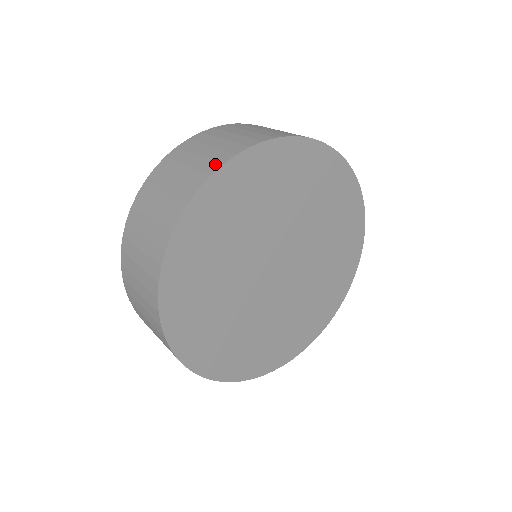
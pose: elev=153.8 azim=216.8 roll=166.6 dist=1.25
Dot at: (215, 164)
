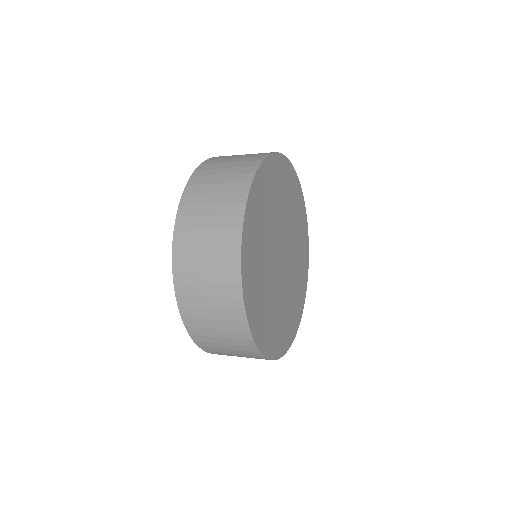
Dot at: (251, 167)
